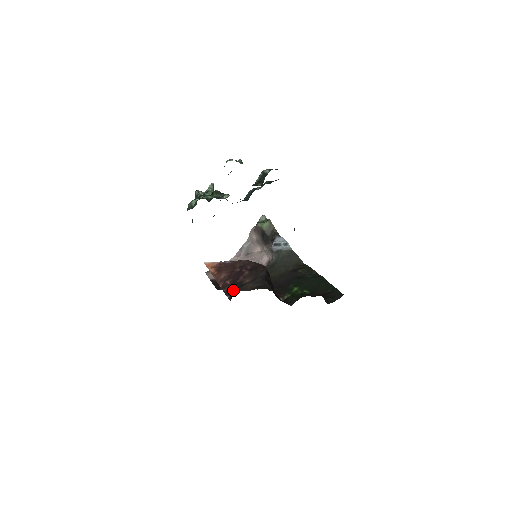
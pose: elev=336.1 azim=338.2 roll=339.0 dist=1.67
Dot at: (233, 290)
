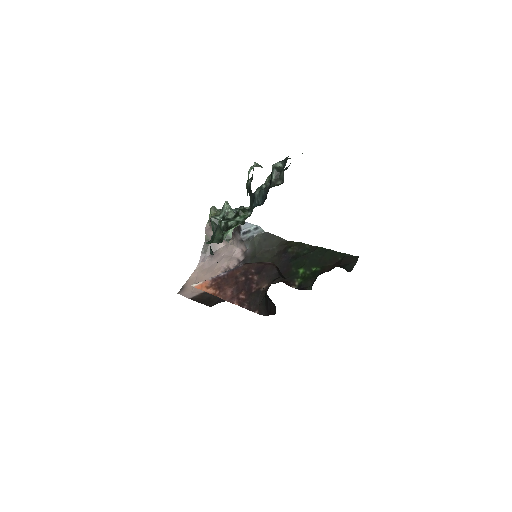
Dot at: (257, 303)
